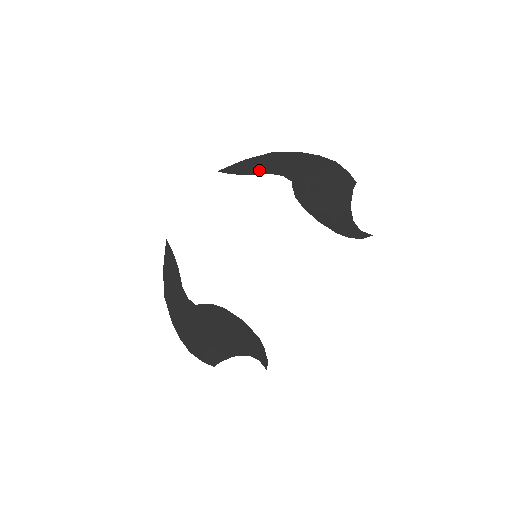
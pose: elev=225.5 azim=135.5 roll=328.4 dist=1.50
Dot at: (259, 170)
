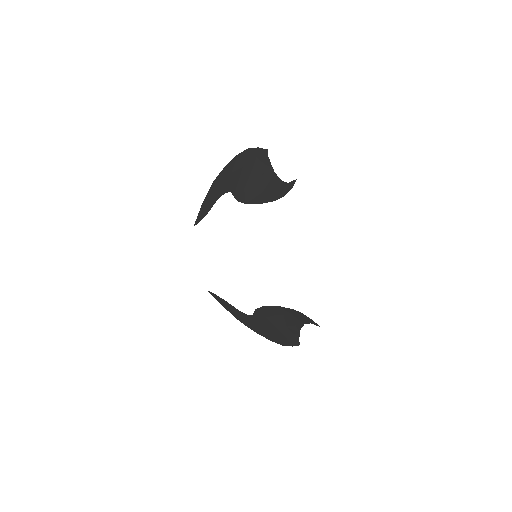
Dot at: (212, 203)
